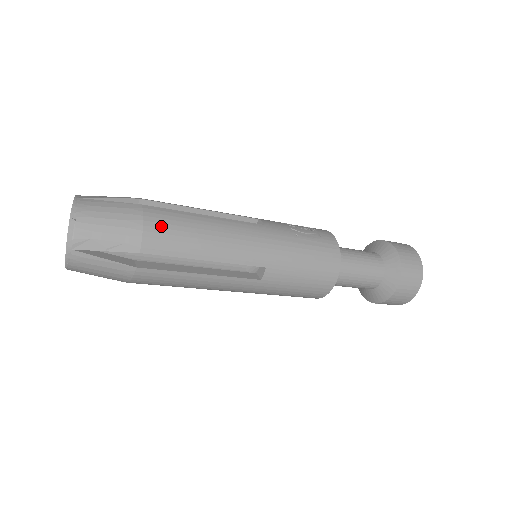
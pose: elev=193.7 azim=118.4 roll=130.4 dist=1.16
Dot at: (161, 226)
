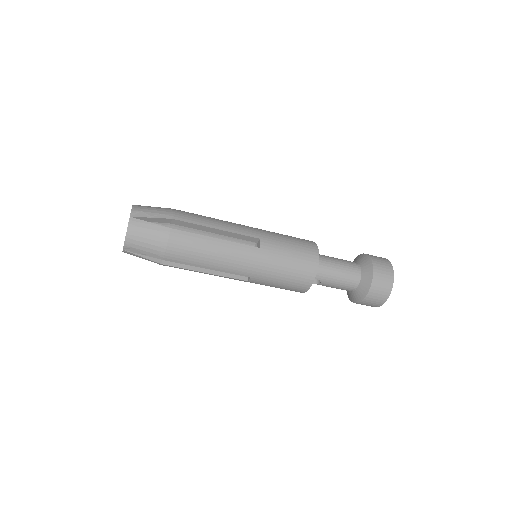
Dot at: (184, 212)
